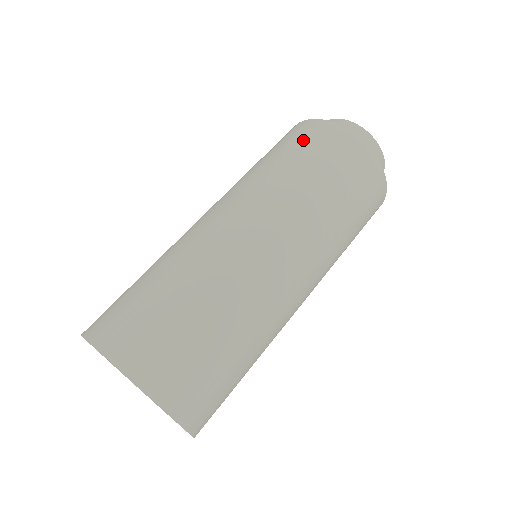
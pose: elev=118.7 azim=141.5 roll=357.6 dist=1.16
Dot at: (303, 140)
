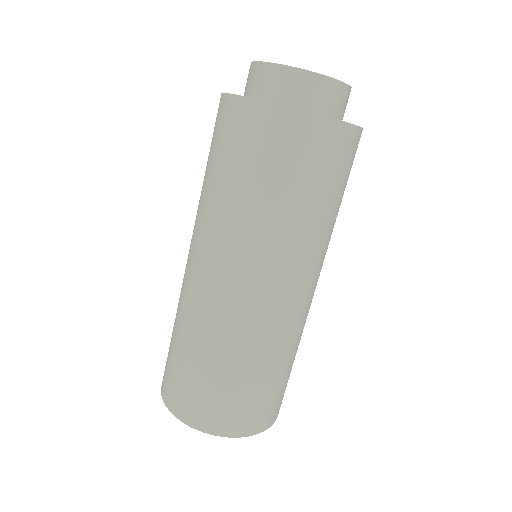
Dot at: (260, 149)
